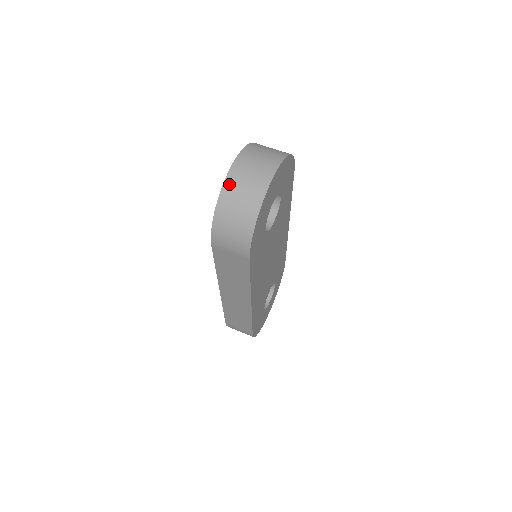
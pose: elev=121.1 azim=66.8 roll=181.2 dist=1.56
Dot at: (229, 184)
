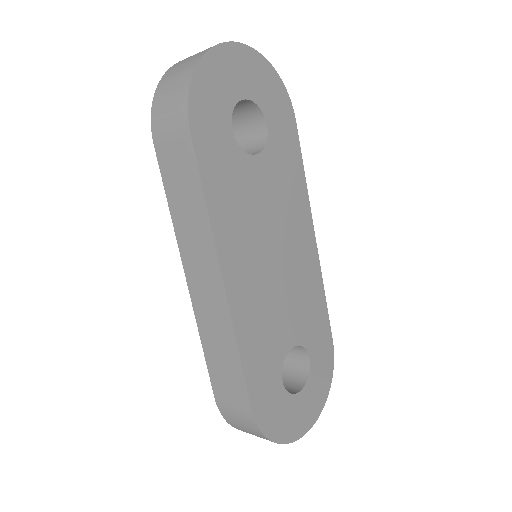
Dot at: (180, 62)
